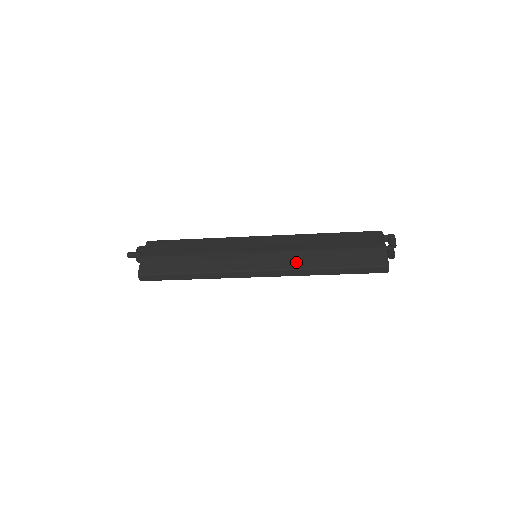
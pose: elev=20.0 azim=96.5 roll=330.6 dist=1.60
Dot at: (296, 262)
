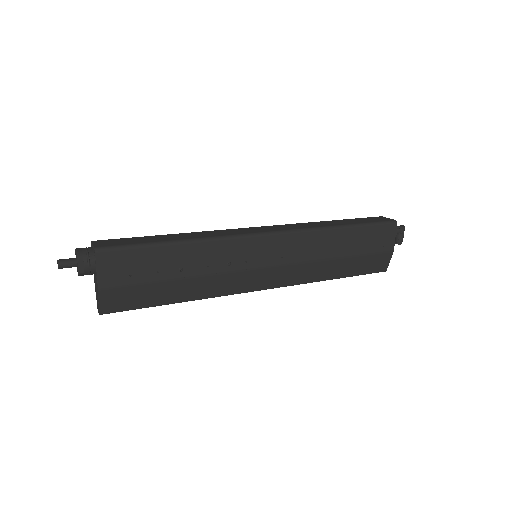
Dot at: (305, 277)
